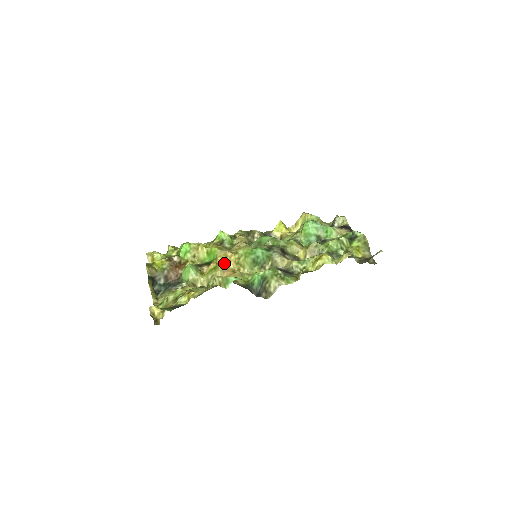
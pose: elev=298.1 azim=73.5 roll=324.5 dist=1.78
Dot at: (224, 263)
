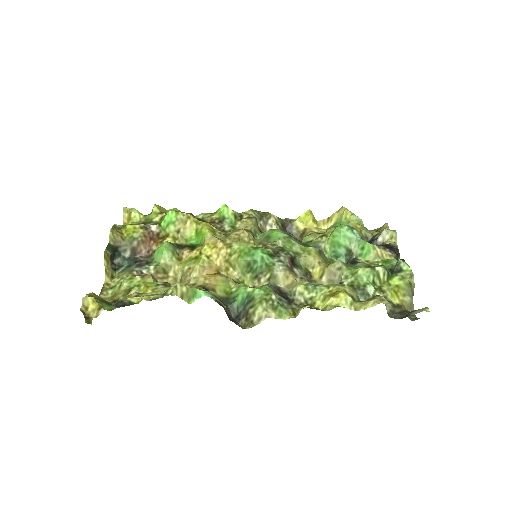
Dot at: (209, 255)
